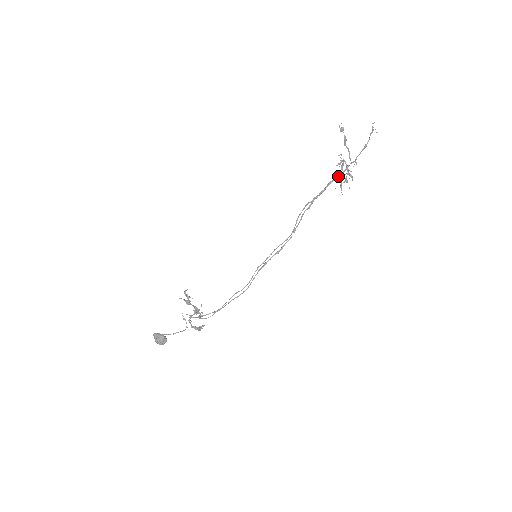
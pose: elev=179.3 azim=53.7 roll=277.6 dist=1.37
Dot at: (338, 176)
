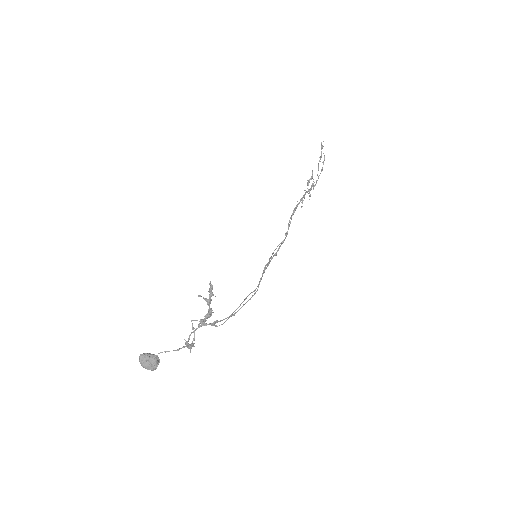
Dot at: (309, 190)
